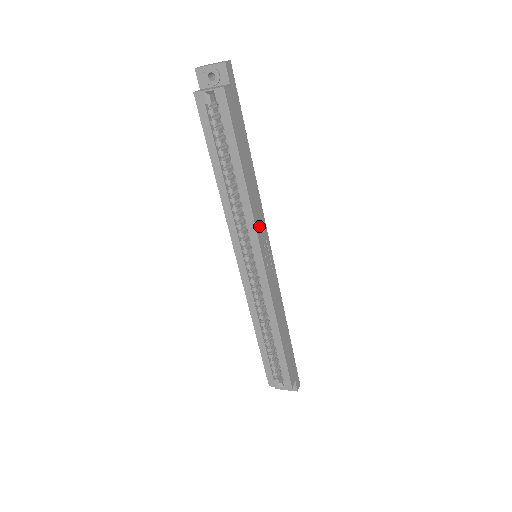
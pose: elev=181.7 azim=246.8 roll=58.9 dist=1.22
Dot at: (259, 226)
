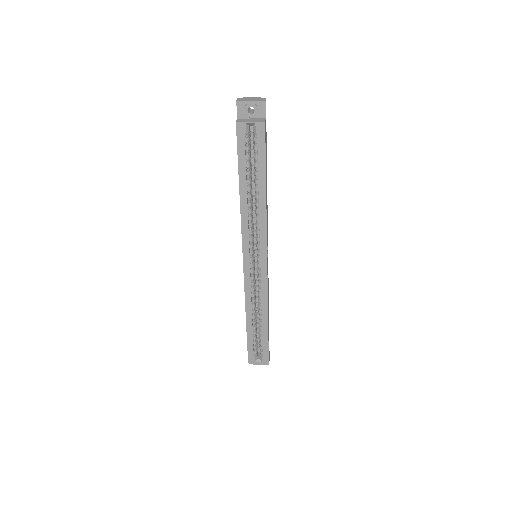
Dot at: occluded
